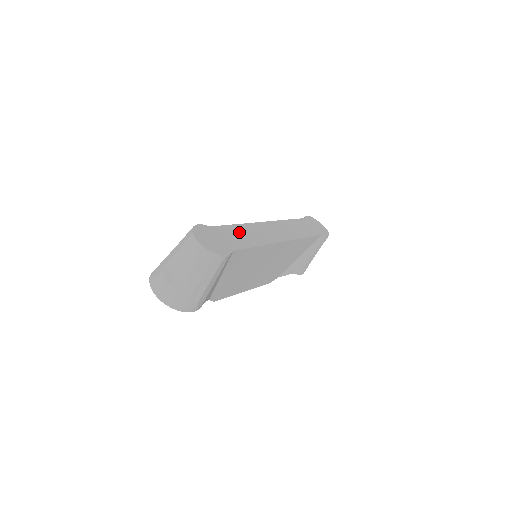
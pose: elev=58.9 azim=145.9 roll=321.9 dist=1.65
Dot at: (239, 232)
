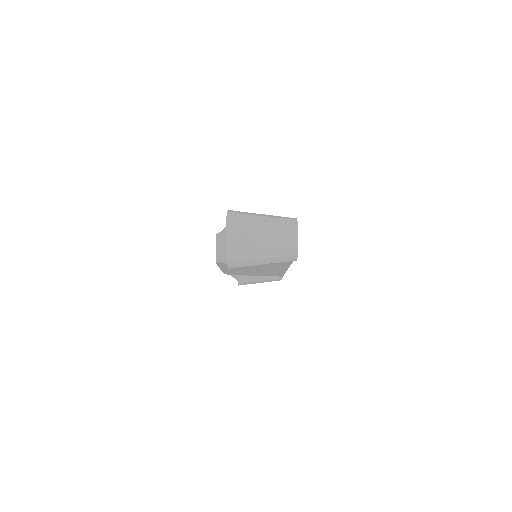
Dot at: occluded
